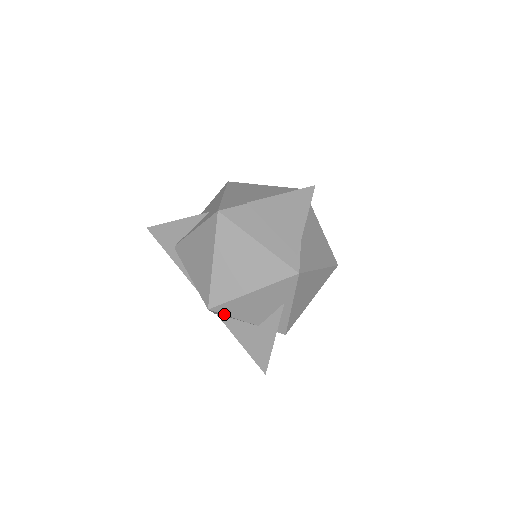
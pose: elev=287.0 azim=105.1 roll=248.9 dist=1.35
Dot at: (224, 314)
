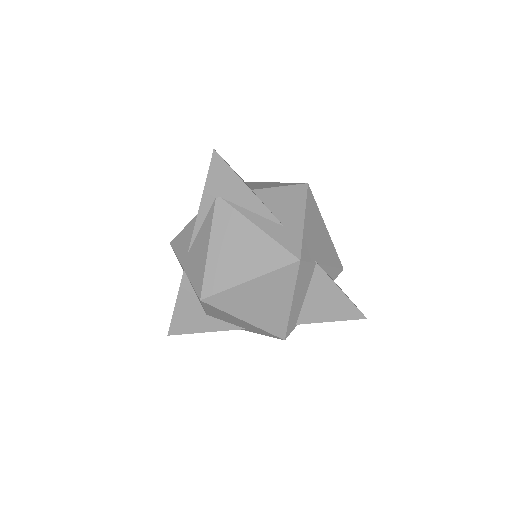
Dot at: (203, 305)
